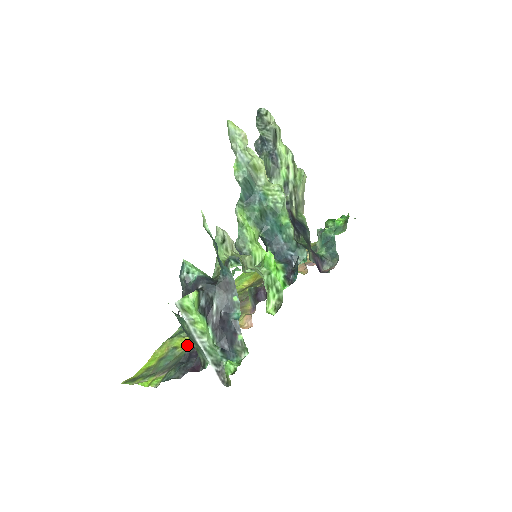
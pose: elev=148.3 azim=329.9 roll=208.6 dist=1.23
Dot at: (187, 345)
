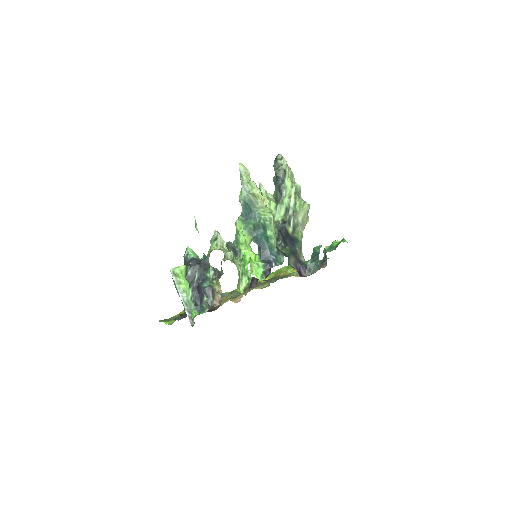
Dot at: occluded
